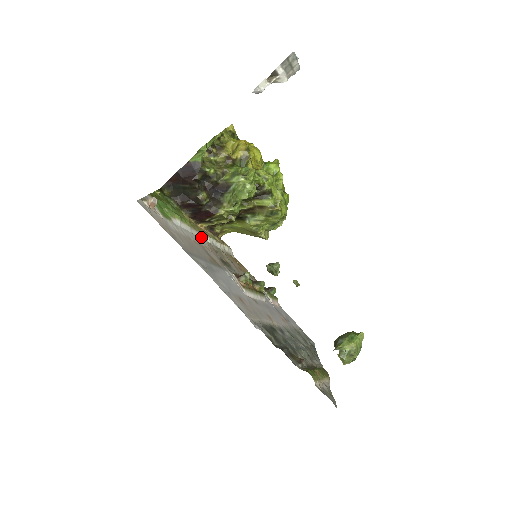
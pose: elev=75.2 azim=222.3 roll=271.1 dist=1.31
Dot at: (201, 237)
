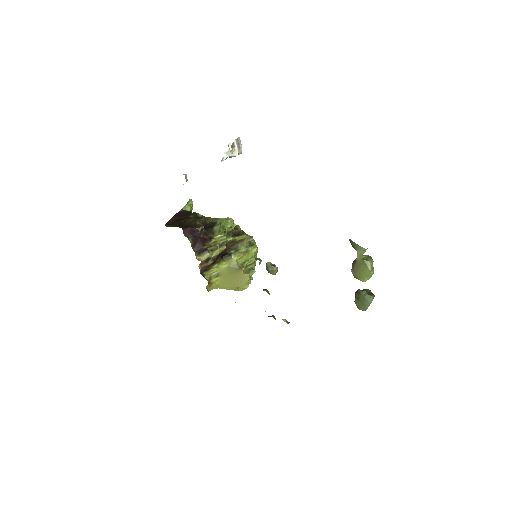
Dot at: occluded
